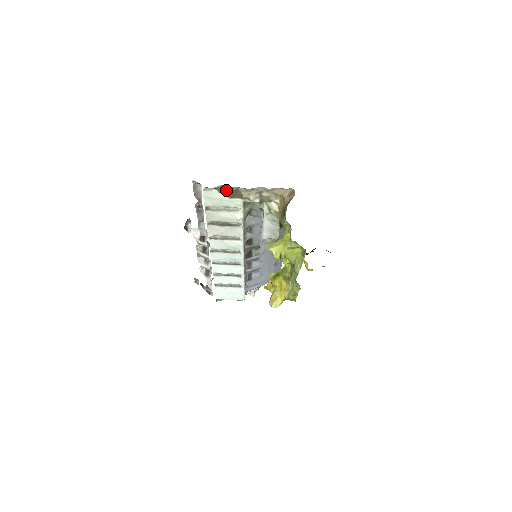
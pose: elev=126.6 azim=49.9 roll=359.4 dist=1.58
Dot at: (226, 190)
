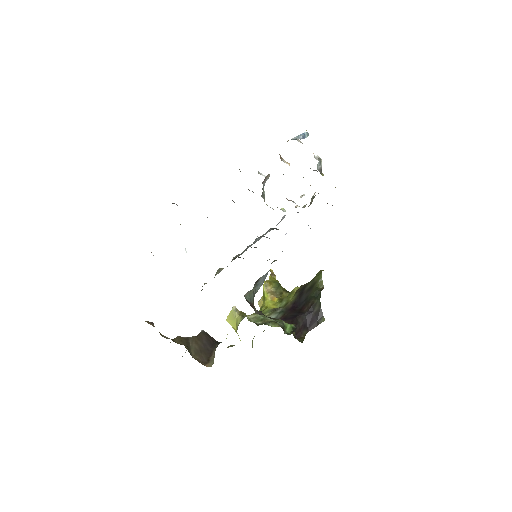
Dot at: occluded
